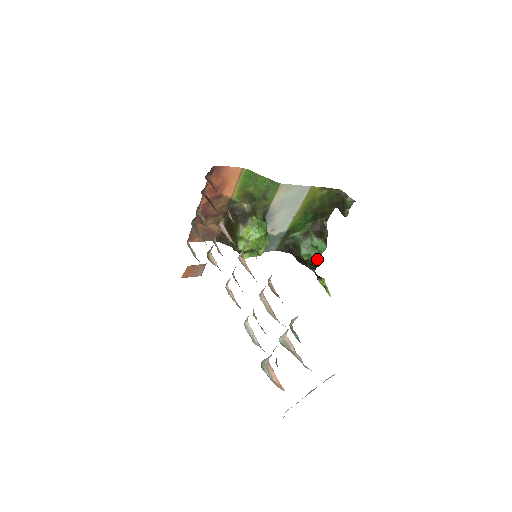
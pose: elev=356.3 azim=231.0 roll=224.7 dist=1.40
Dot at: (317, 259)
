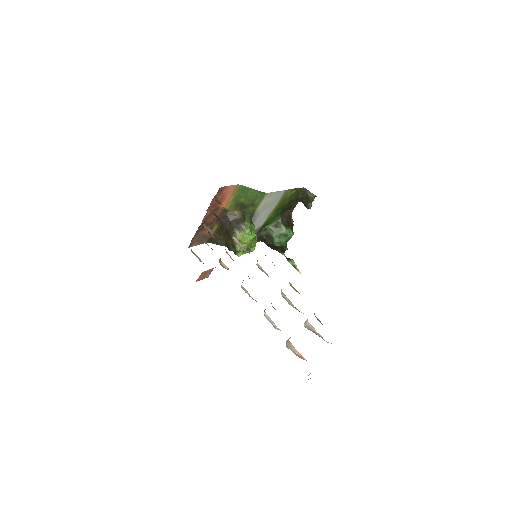
Dot at: (286, 244)
